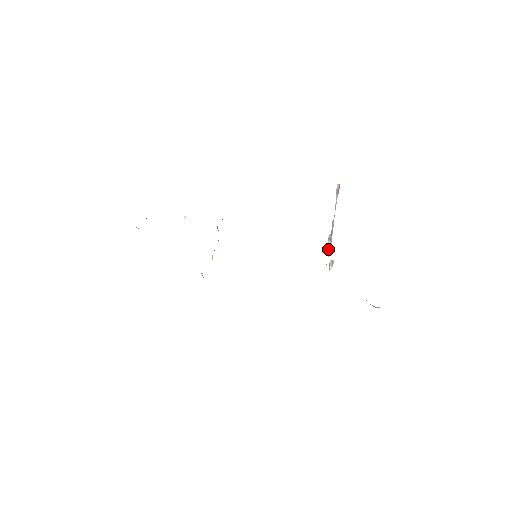
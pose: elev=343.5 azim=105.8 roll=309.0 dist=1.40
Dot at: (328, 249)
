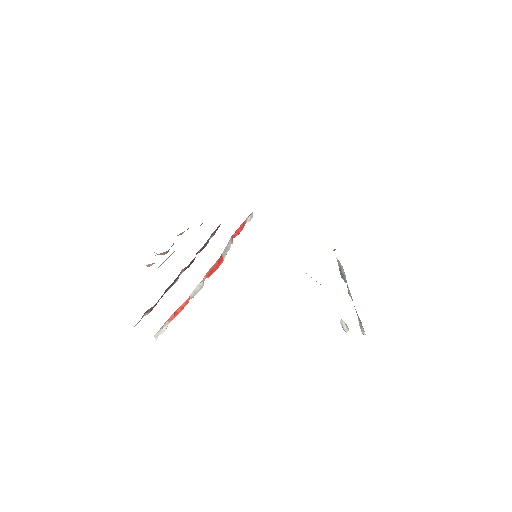
Dot at: (339, 265)
